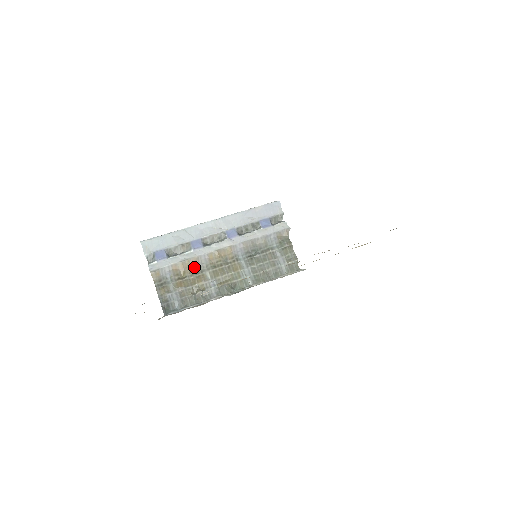
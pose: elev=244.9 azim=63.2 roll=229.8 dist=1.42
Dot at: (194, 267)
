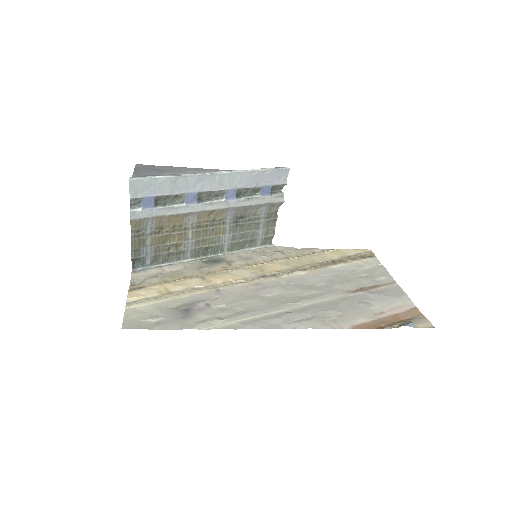
Dot at: (179, 223)
